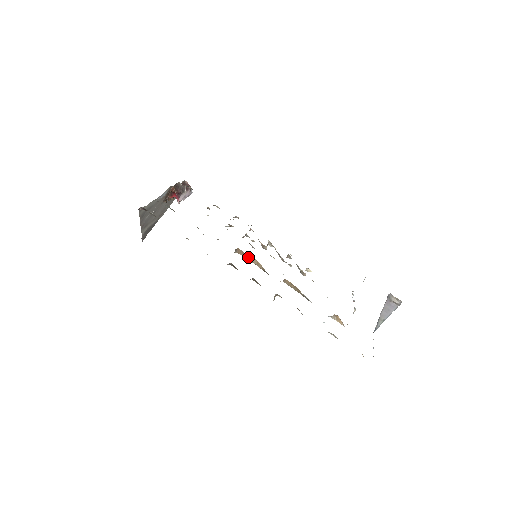
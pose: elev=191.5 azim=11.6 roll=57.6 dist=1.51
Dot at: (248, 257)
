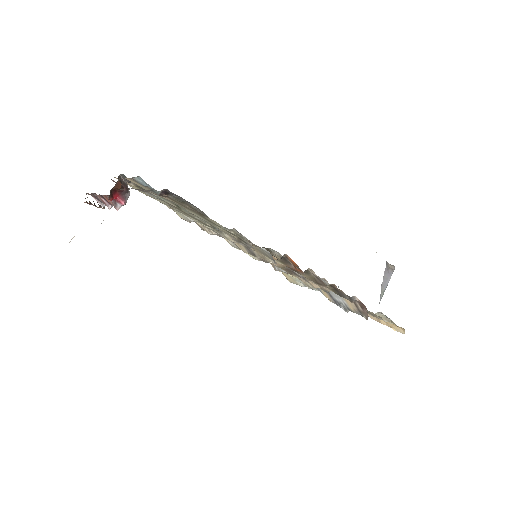
Dot at: occluded
